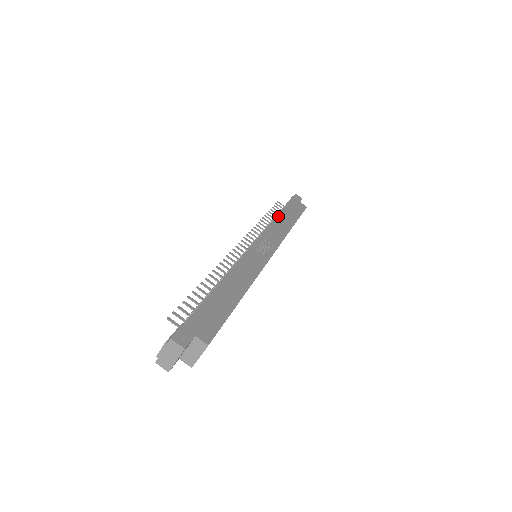
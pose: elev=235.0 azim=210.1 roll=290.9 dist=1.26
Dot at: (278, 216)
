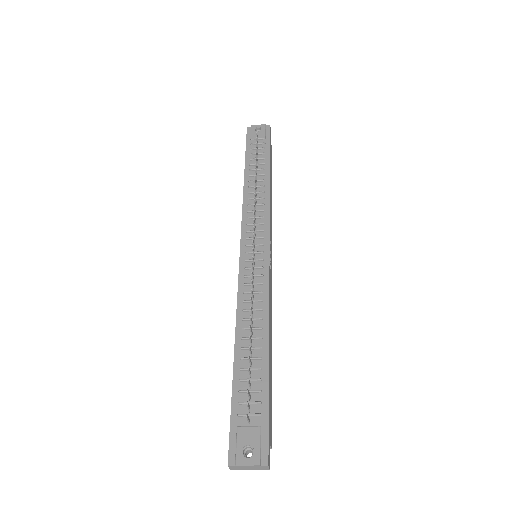
Dot at: (270, 184)
